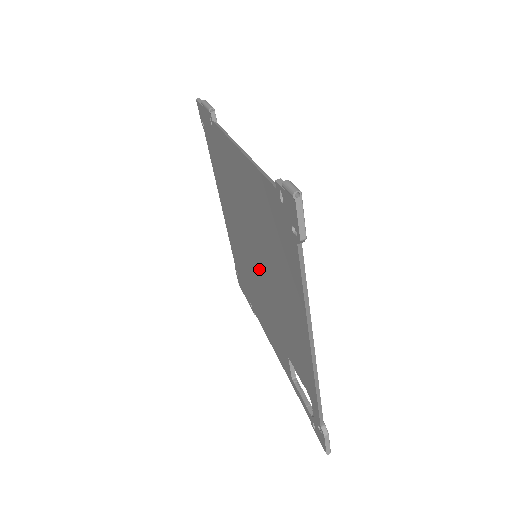
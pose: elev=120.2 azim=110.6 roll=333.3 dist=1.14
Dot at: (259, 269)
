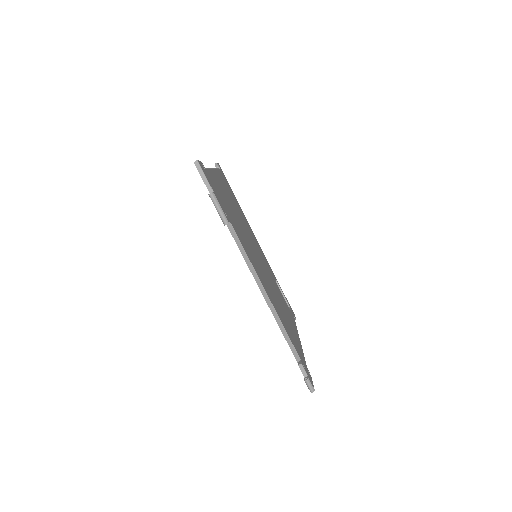
Dot at: occluded
